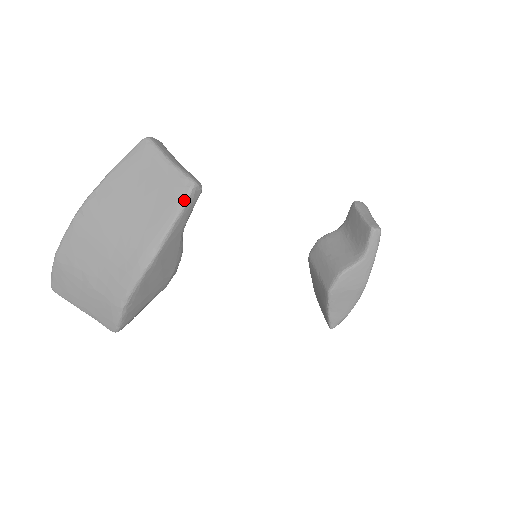
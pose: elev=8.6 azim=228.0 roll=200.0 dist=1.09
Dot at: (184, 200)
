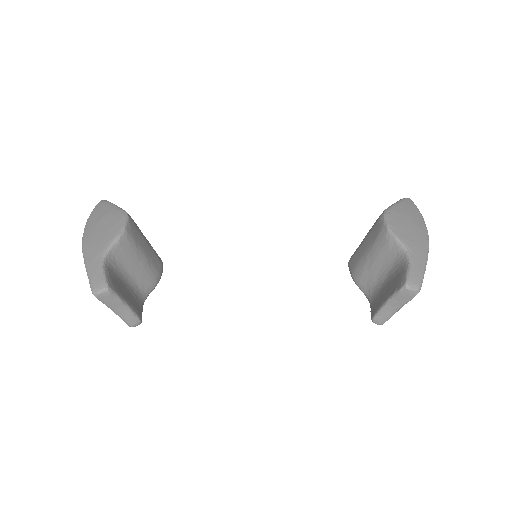
Dot at: occluded
